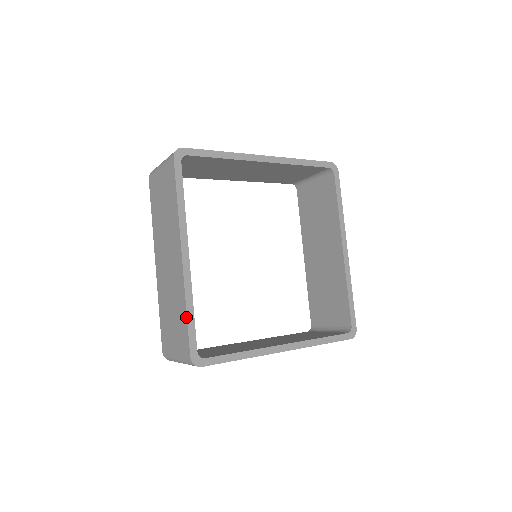
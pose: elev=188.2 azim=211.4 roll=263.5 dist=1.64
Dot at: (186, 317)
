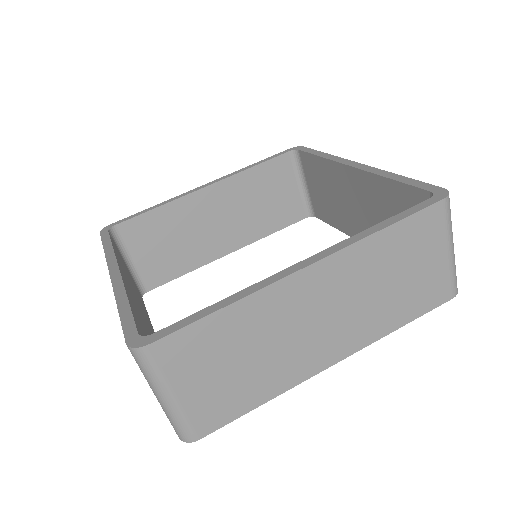
Dot at: occluded
